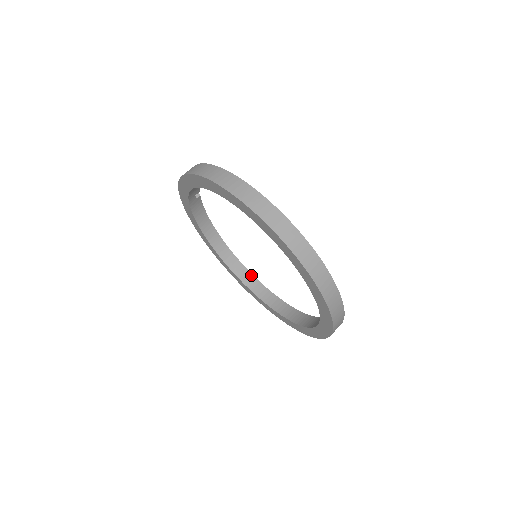
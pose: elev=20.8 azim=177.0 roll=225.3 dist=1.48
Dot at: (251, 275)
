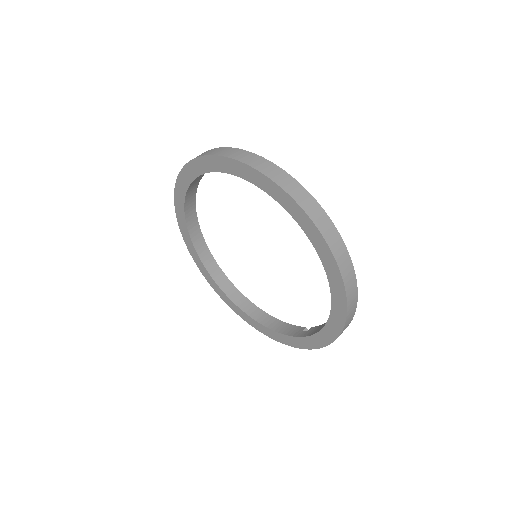
Dot at: (213, 259)
